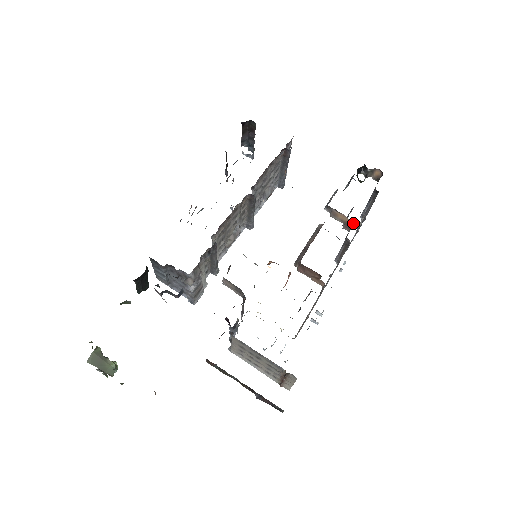
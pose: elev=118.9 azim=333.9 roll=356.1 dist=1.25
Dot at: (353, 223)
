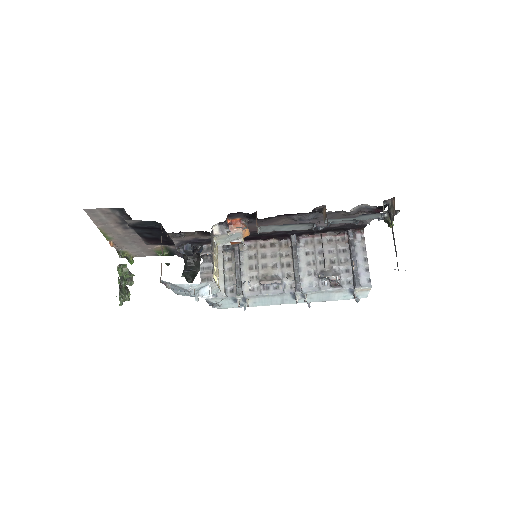
Dot at: occluded
